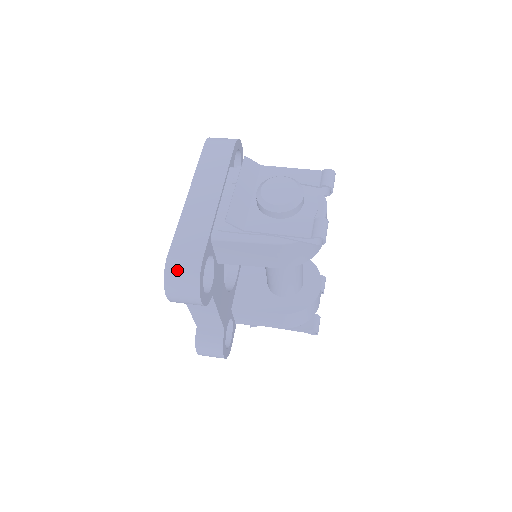
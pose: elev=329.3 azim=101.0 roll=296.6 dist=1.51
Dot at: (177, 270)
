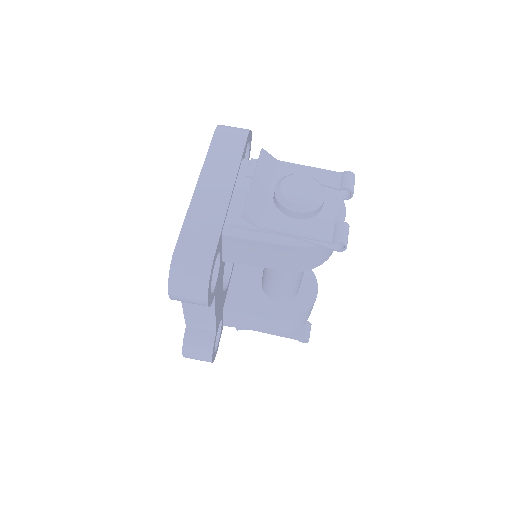
Dot at: (185, 265)
